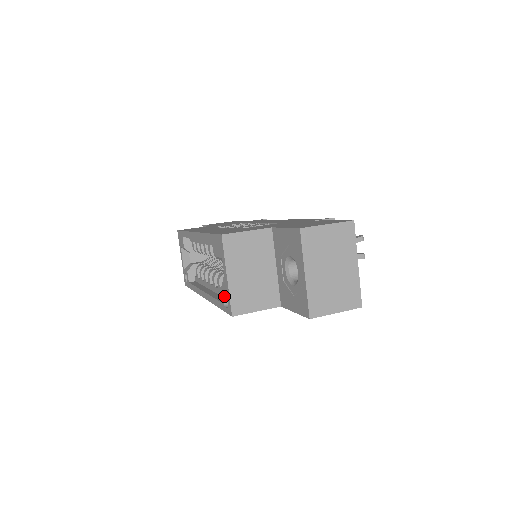
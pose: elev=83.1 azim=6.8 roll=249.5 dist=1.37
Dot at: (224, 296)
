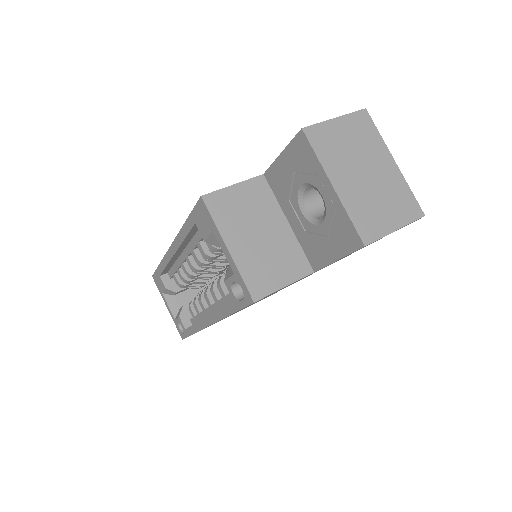
Dot at: (233, 288)
